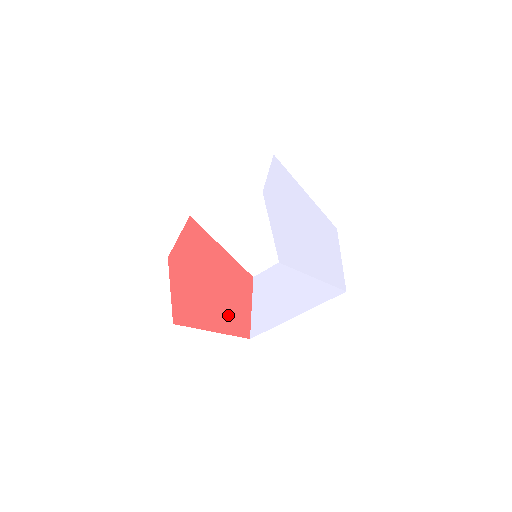
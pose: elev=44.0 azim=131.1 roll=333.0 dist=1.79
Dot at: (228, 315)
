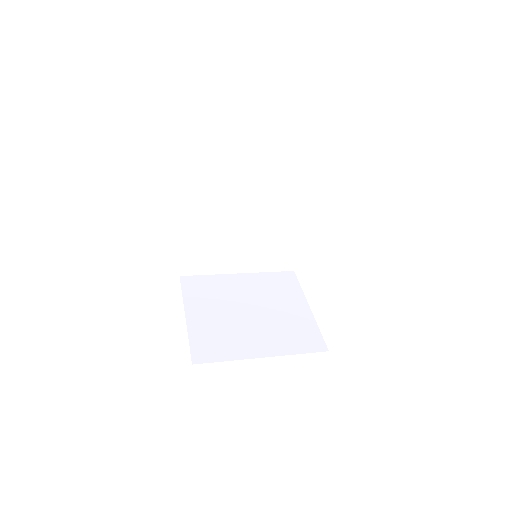
Dot at: occluded
